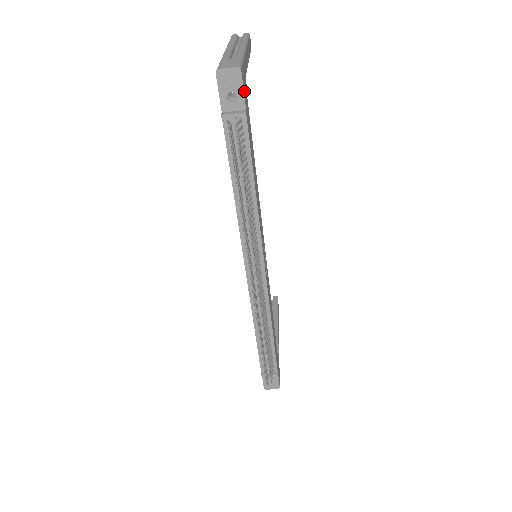
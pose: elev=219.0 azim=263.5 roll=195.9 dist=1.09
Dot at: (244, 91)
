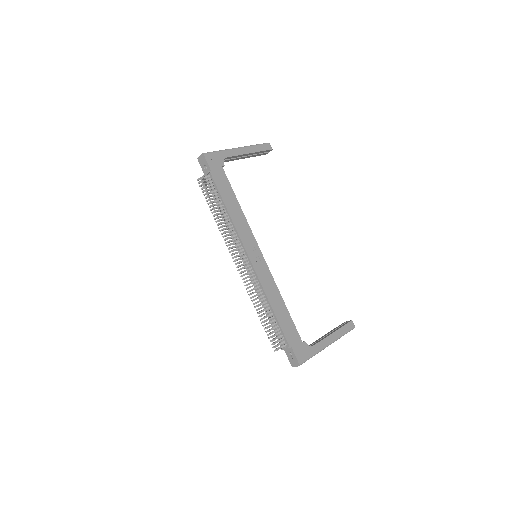
Dot at: (210, 163)
